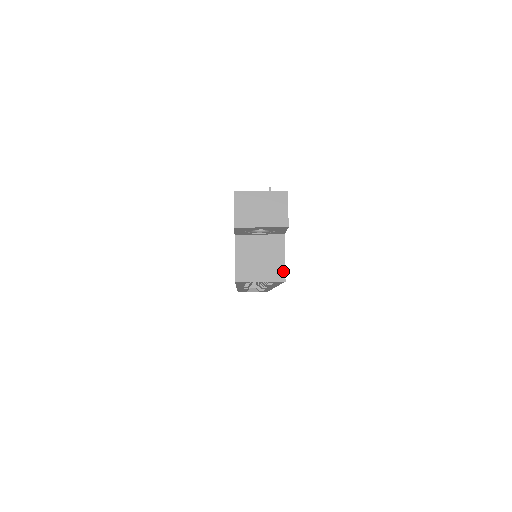
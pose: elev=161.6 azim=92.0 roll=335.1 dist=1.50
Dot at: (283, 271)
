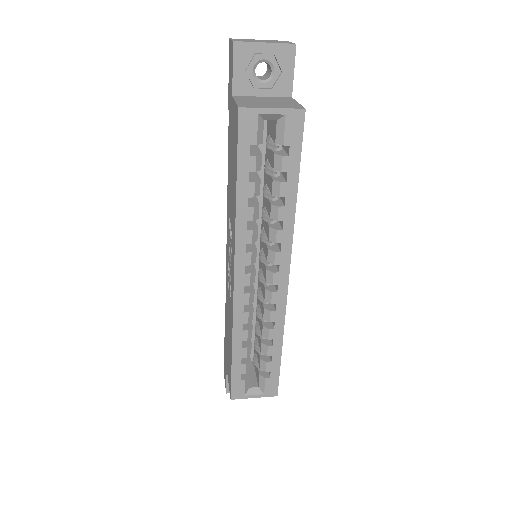
Dot at: (299, 106)
